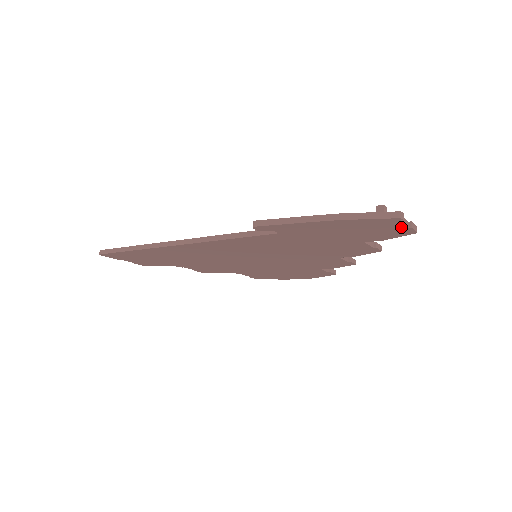
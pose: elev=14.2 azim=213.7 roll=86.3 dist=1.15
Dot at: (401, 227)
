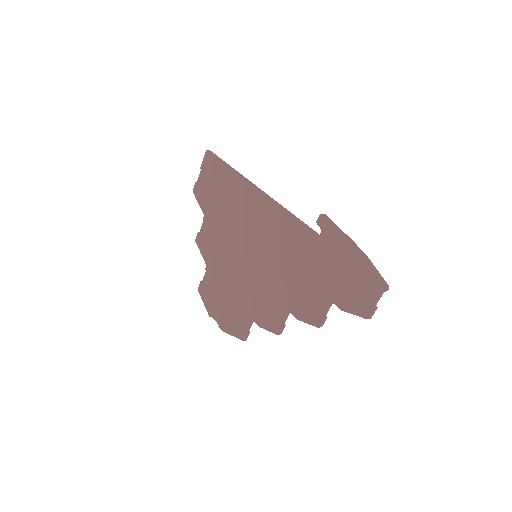
Dot at: (372, 301)
